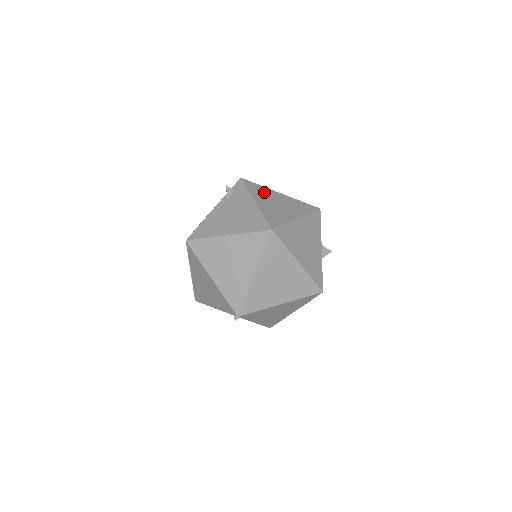
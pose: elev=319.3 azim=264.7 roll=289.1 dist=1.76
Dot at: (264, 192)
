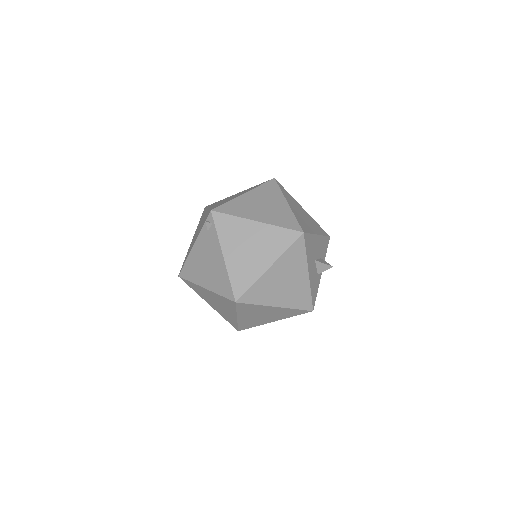
Dot at: occluded
